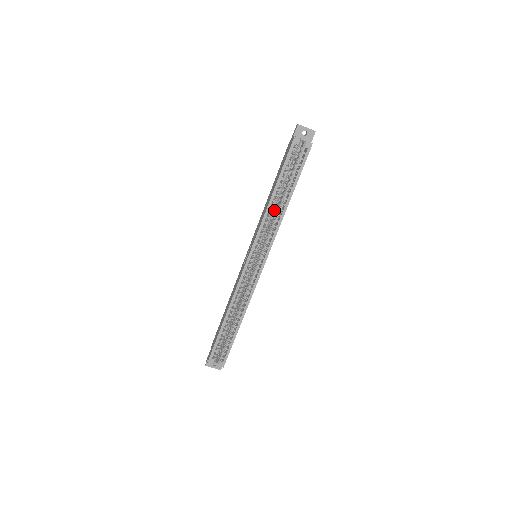
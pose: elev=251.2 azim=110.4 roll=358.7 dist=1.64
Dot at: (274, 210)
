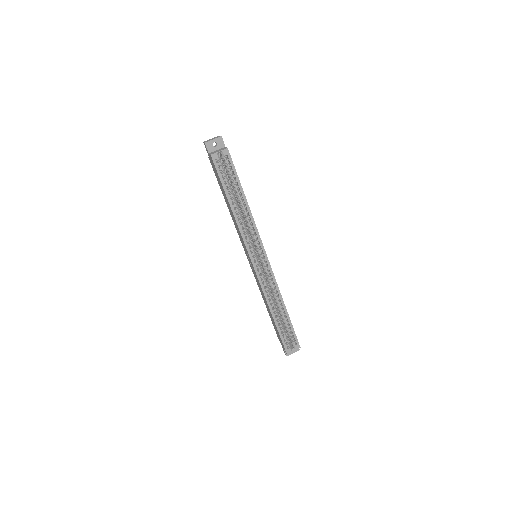
Dot at: (241, 216)
